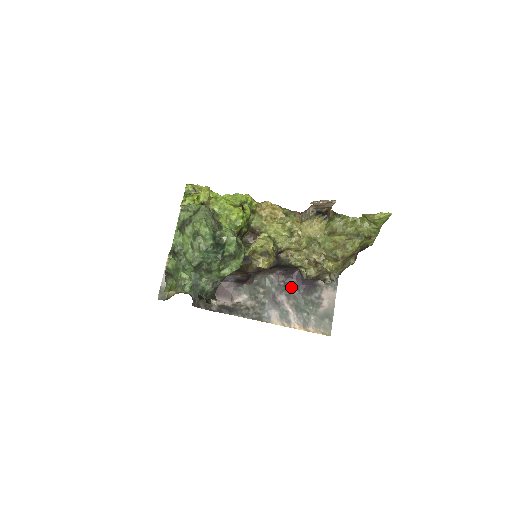
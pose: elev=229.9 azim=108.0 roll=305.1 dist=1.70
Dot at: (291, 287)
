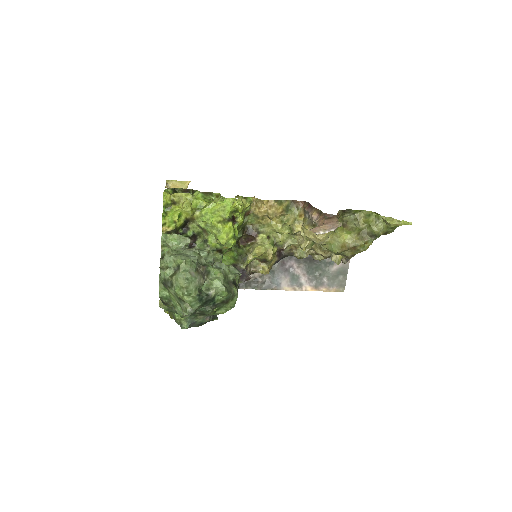
Dot at: occluded
